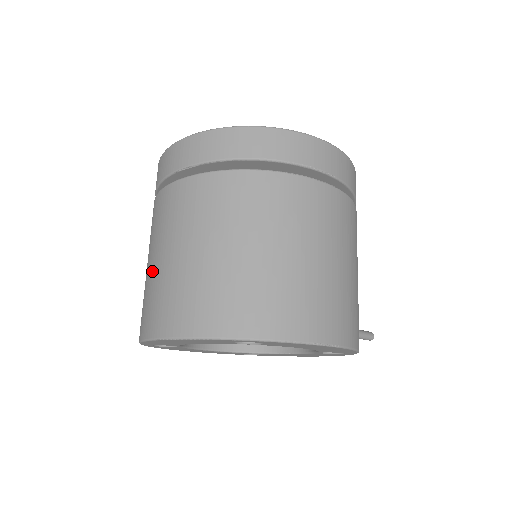
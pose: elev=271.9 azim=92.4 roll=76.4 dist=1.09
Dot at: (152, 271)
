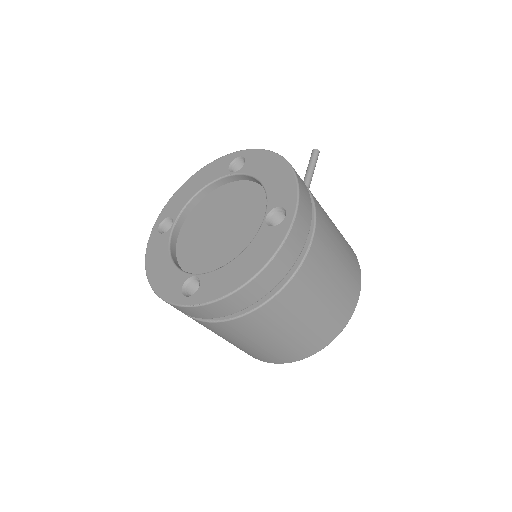
Dot at: occluded
